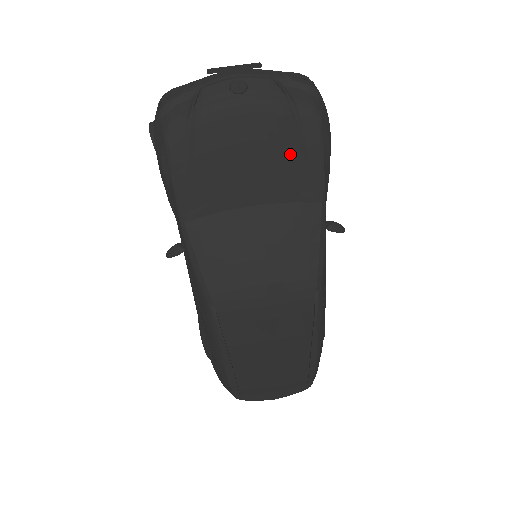
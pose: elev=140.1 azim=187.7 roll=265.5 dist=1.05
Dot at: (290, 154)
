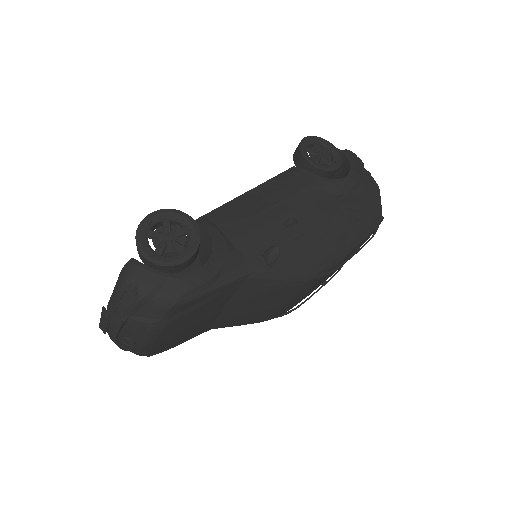
Dot at: (196, 313)
